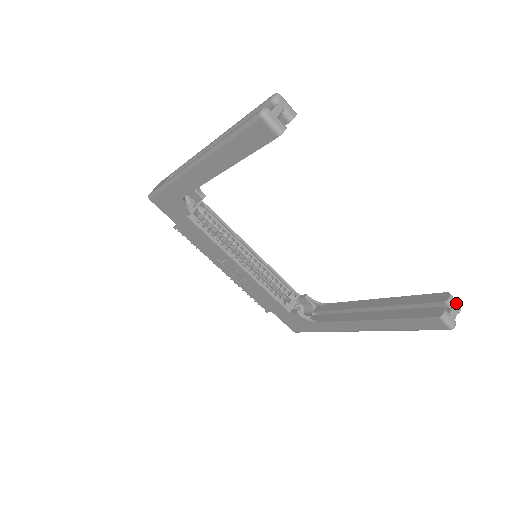
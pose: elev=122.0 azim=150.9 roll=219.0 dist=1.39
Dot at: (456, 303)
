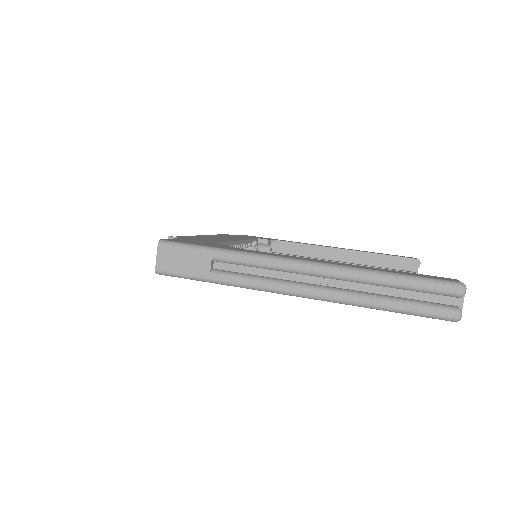
Dot at: occluded
